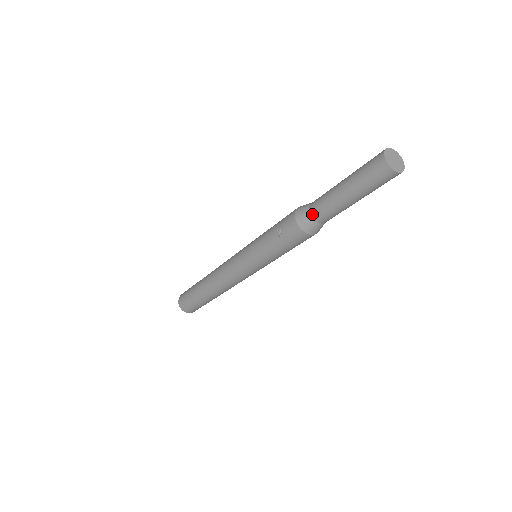
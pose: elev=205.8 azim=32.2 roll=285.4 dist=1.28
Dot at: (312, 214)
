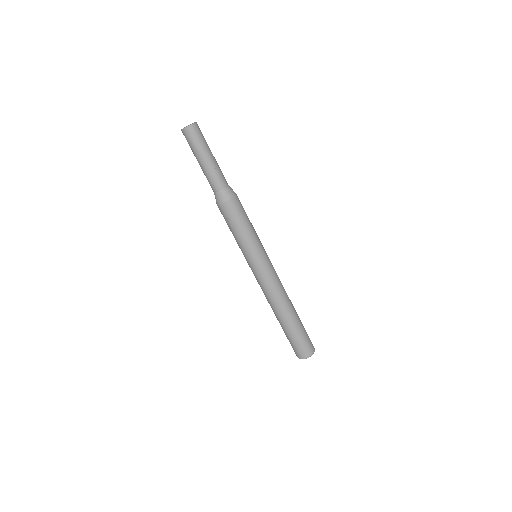
Dot at: (218, 190)
